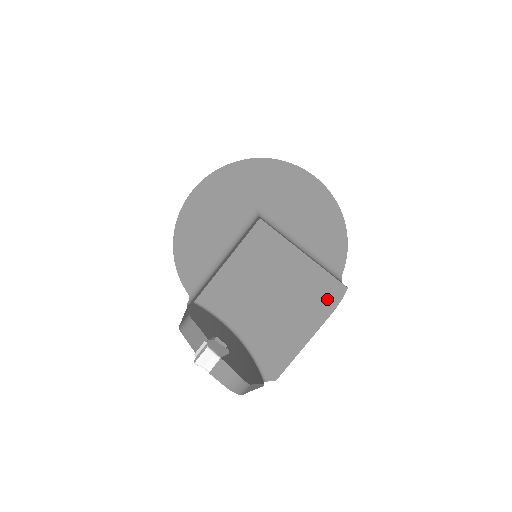
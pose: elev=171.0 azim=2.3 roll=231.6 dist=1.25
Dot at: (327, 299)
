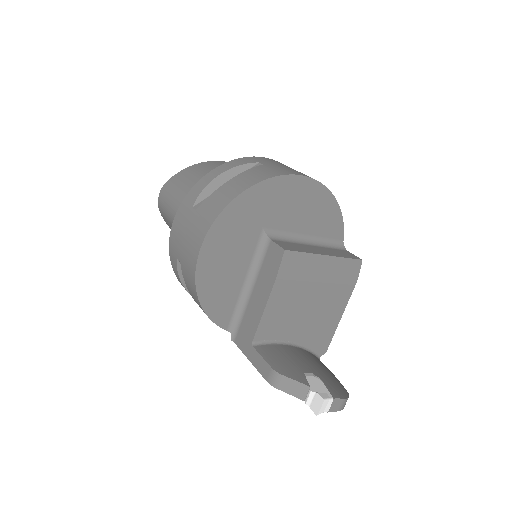
Dot at: (350, 278)
